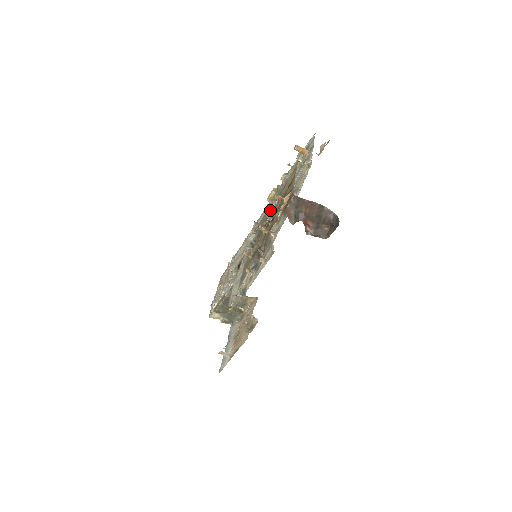
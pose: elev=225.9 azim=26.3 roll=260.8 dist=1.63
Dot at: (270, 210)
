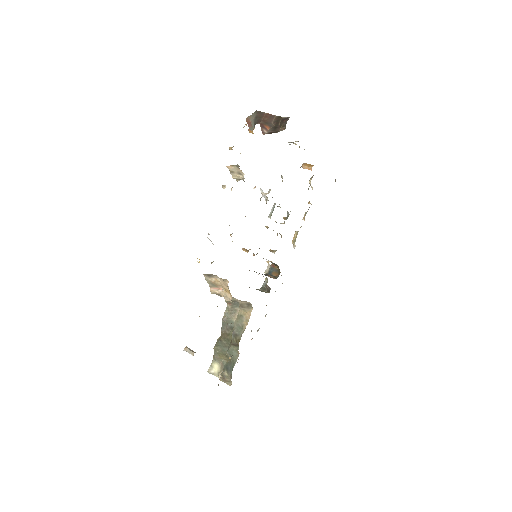
Dot at: (280, 223)
